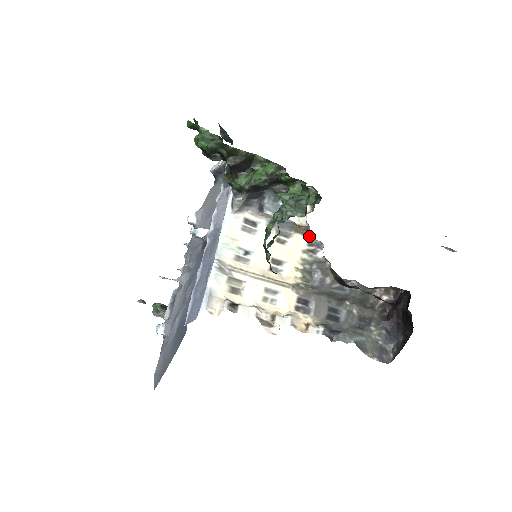
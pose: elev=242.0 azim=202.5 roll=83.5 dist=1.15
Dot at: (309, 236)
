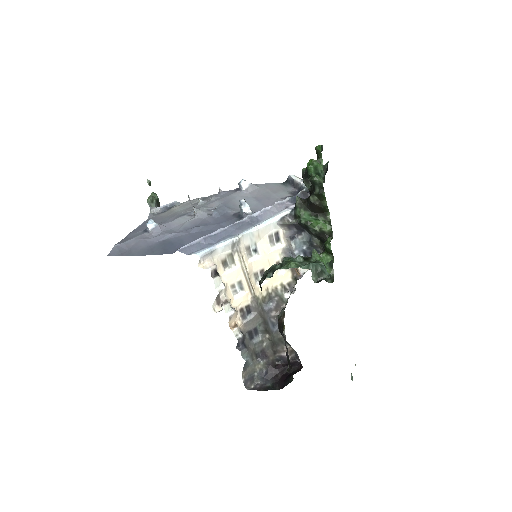
Dot at: (294, 279)
